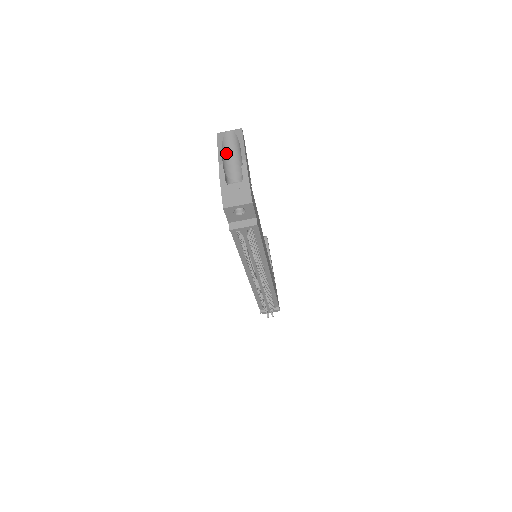
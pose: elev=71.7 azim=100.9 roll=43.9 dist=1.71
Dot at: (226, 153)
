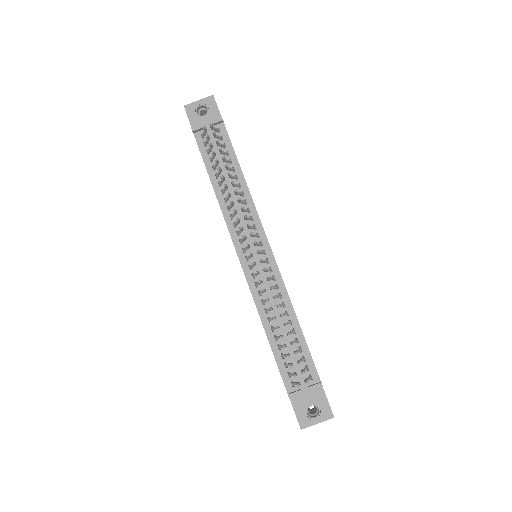
Dot at: occluded
